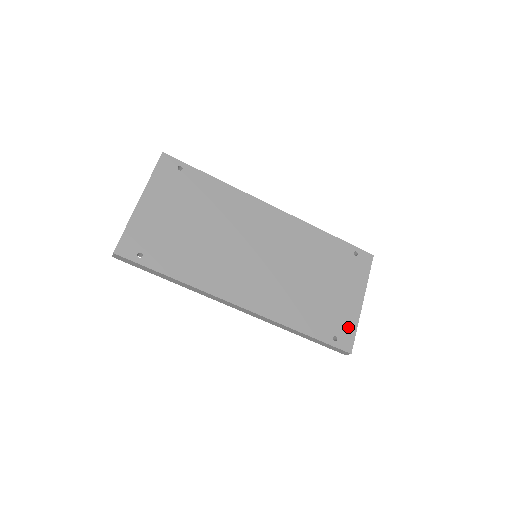
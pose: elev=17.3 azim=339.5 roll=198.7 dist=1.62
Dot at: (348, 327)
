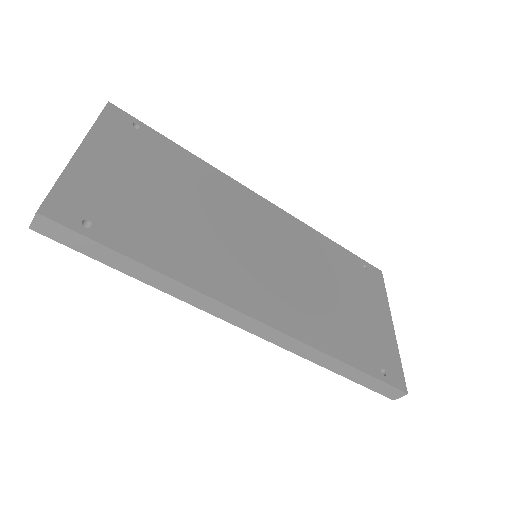
Dot at: (391, 356)
